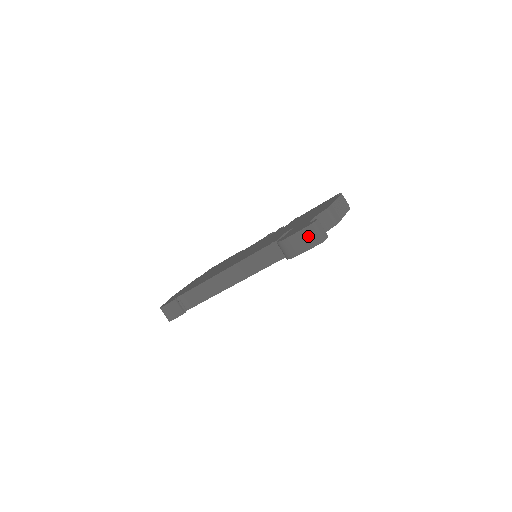
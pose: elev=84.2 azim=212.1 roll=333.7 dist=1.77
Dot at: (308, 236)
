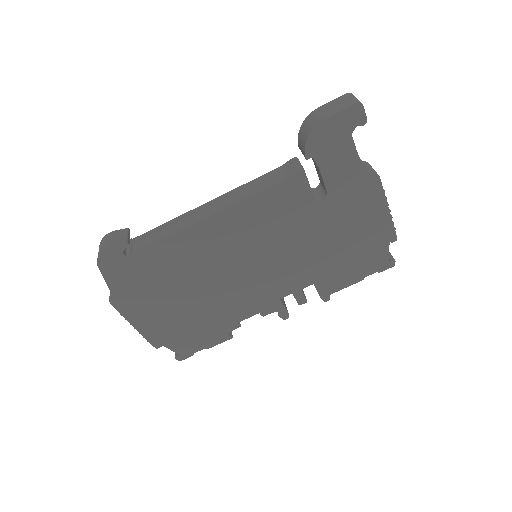
Dot at: (342, 101)
